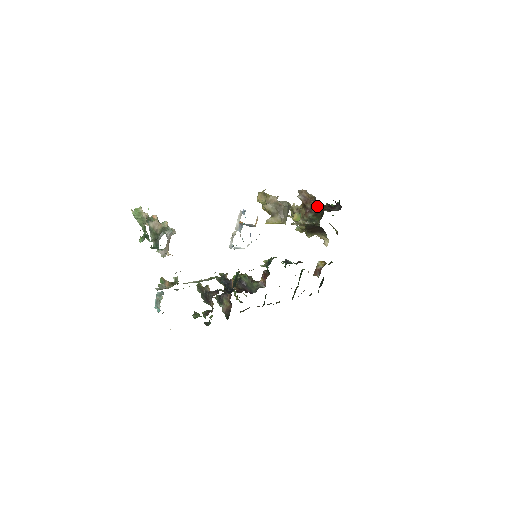
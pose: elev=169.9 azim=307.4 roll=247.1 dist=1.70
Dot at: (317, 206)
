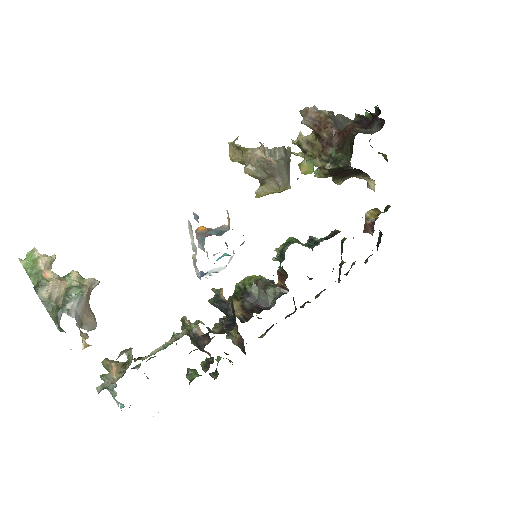
Dot at: (339, 131)
